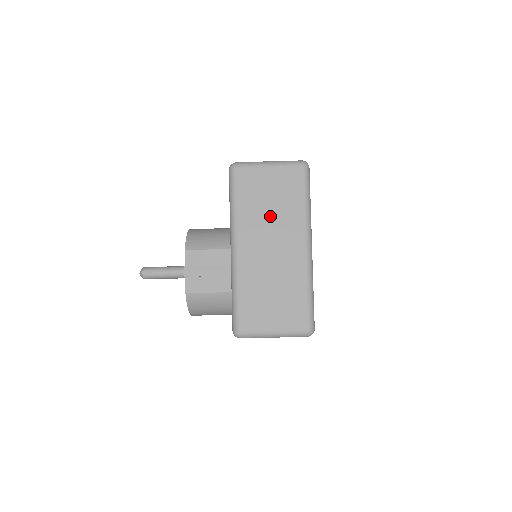
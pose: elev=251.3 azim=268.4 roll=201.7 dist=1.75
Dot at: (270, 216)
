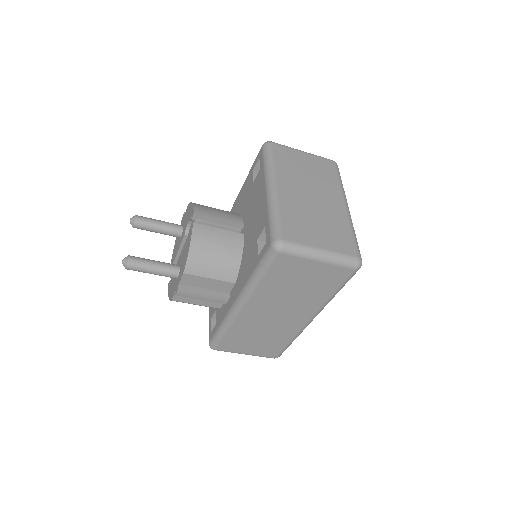
Dot at: (292, 295)
